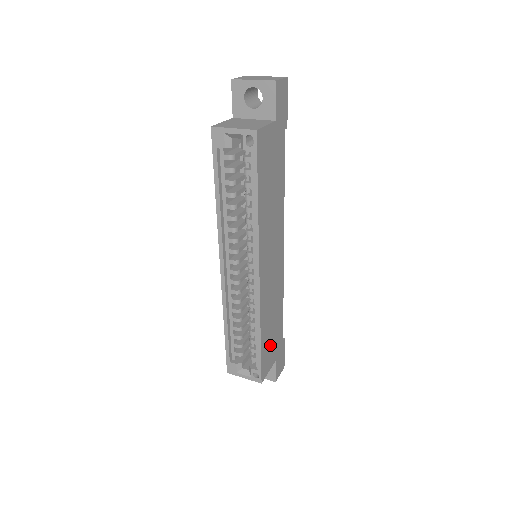
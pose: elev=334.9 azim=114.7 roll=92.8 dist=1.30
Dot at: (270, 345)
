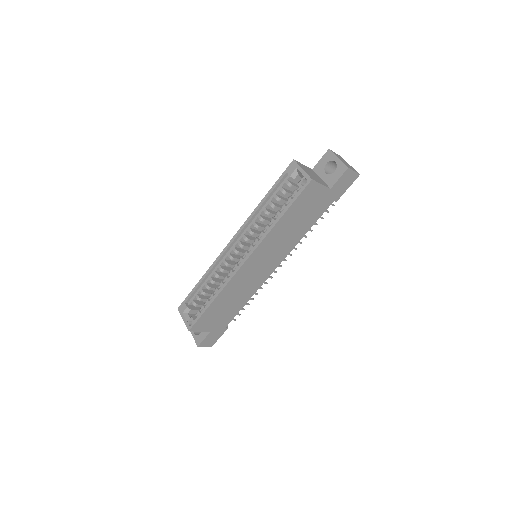
Dot at: (215, 316)
